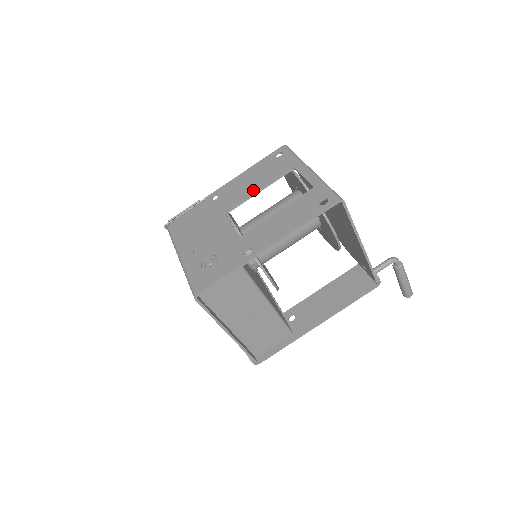
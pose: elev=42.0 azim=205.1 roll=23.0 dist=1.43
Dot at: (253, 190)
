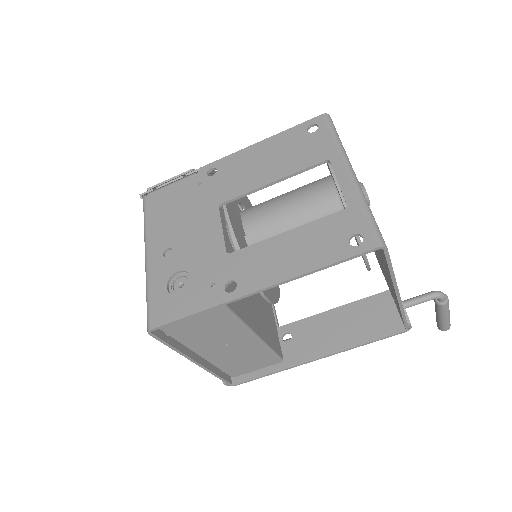
Dot at: (264, 179)
